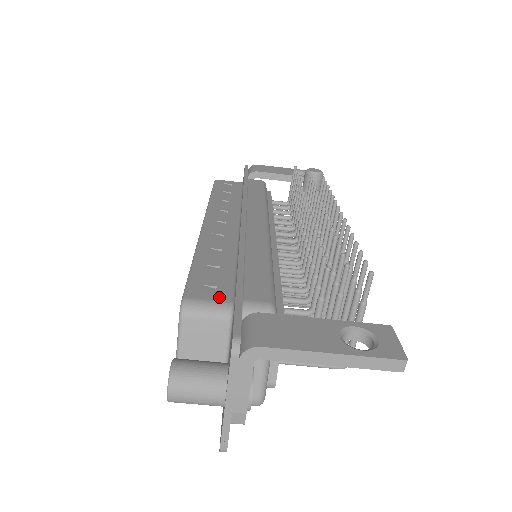
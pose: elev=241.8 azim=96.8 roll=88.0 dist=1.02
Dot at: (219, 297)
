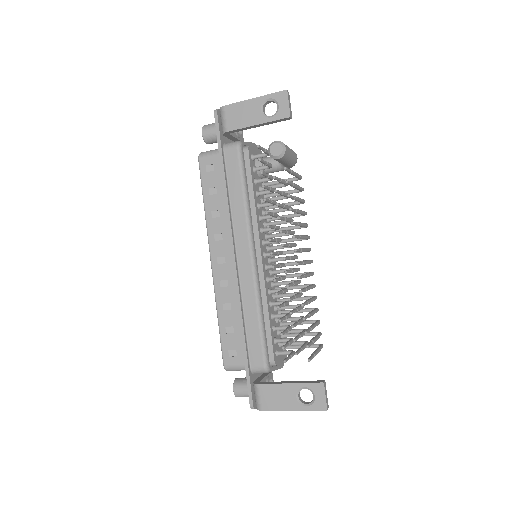
Dot at: (239, 361)
